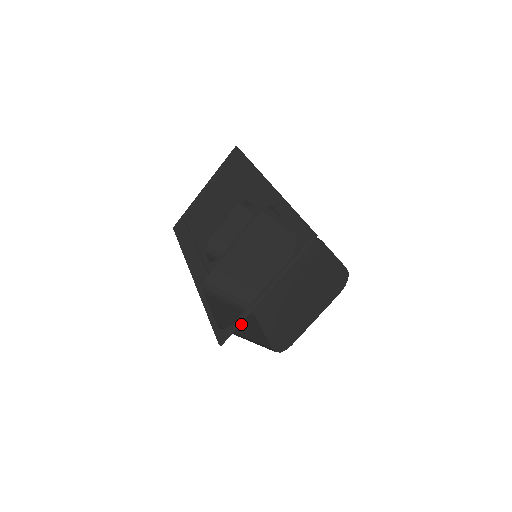
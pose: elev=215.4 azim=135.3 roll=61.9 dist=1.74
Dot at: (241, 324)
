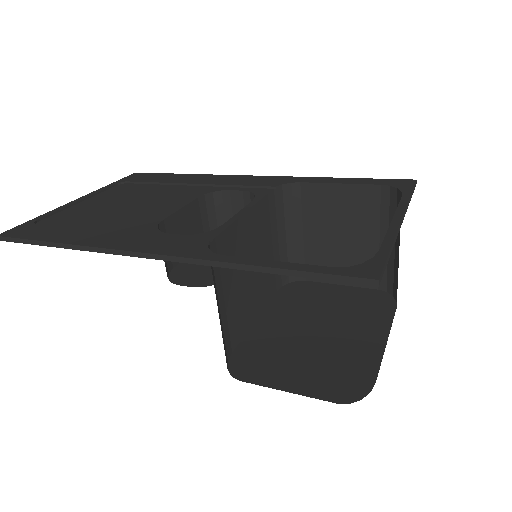
Dot at: occluded
